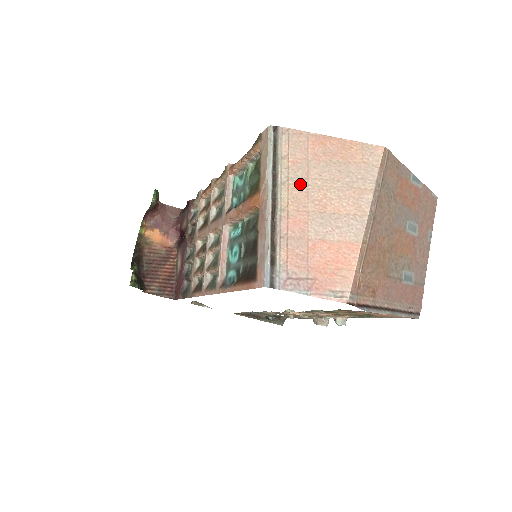
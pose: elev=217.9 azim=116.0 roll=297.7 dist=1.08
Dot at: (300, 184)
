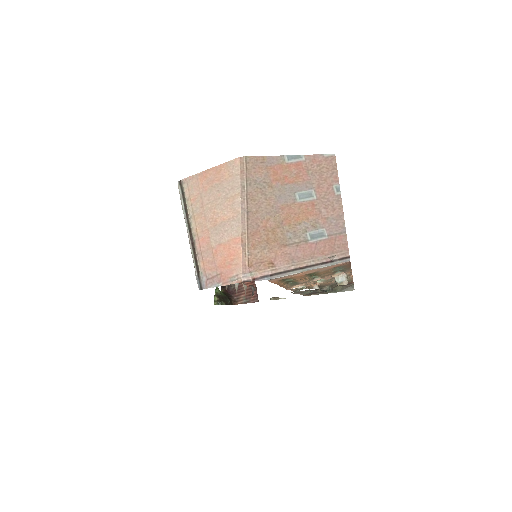
Dot at: (200, 213)
